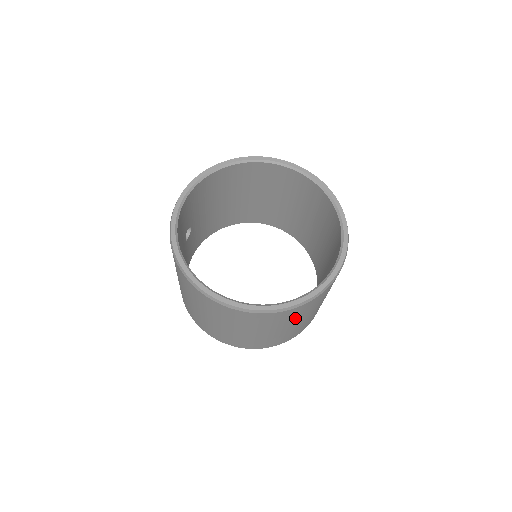
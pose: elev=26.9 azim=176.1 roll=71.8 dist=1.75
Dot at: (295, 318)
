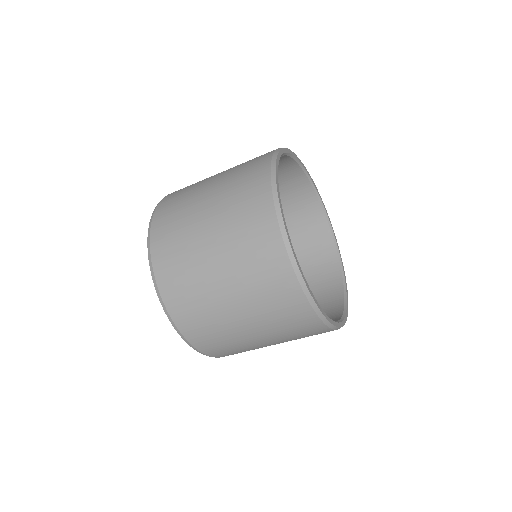
Dot at: (276, 323)
